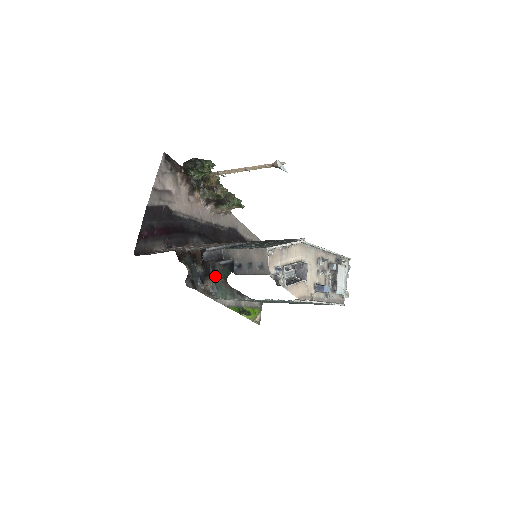
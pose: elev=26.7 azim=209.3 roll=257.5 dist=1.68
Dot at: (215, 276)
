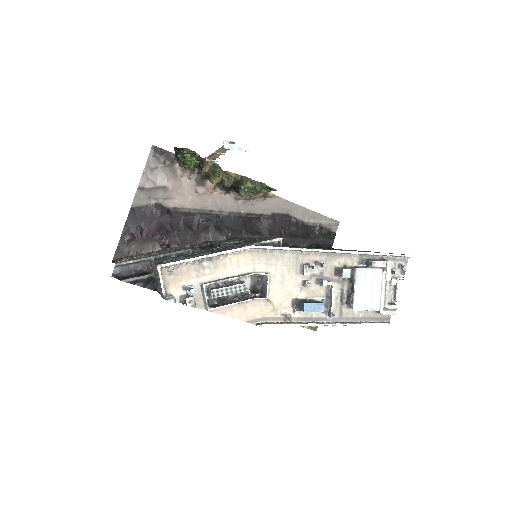
Dot at: occluded
